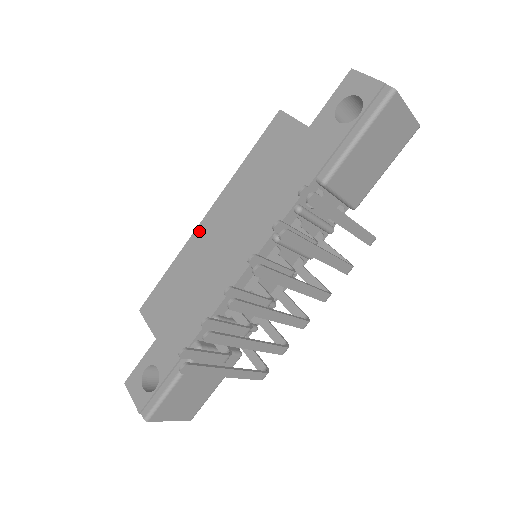
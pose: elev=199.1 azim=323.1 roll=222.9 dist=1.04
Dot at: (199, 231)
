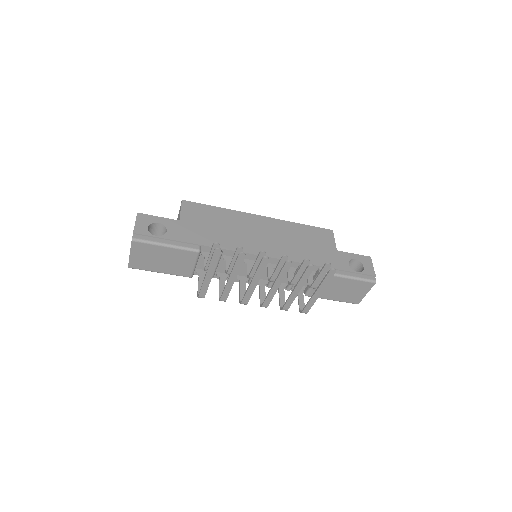
Dot at: (251, 216)
